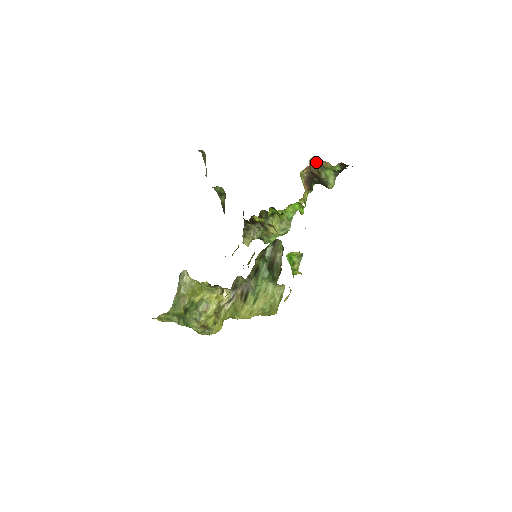
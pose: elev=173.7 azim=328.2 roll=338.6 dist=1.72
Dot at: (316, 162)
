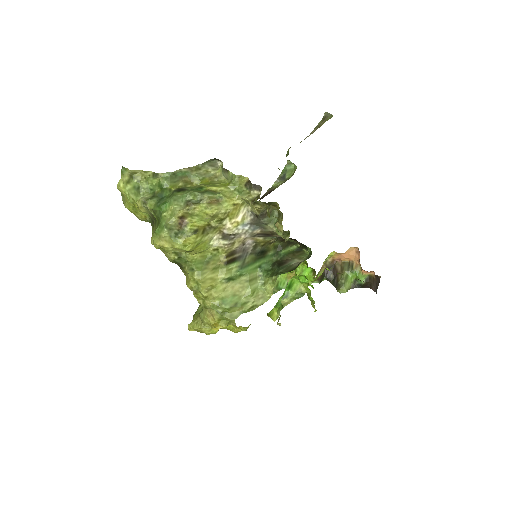
Dot at: (350, 258)
